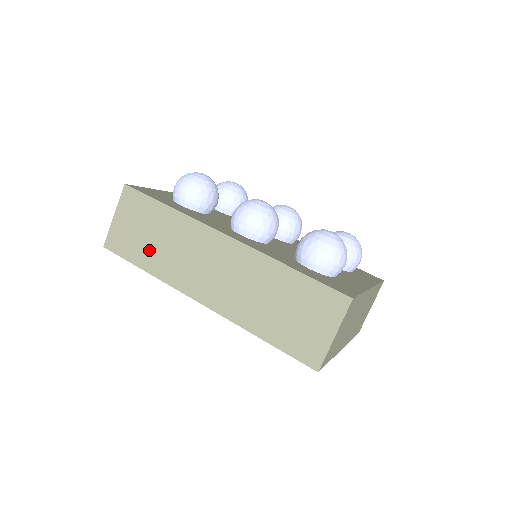
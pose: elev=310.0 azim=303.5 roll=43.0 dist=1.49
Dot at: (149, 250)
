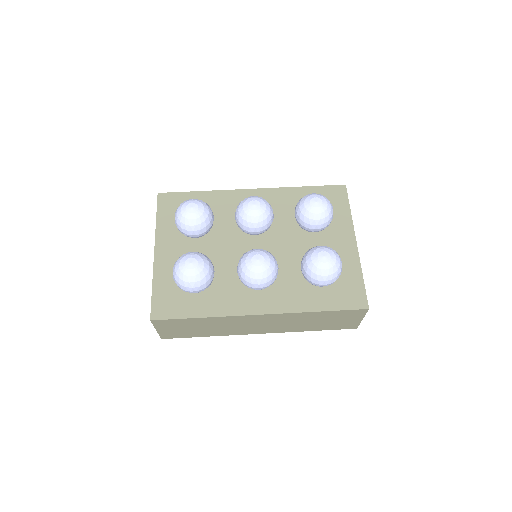
Dot at: (202, 332)
